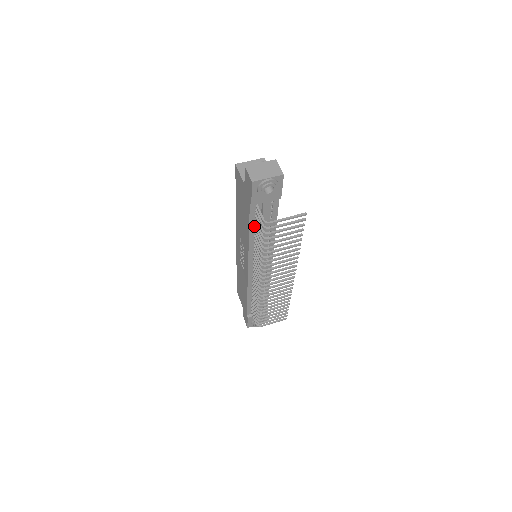
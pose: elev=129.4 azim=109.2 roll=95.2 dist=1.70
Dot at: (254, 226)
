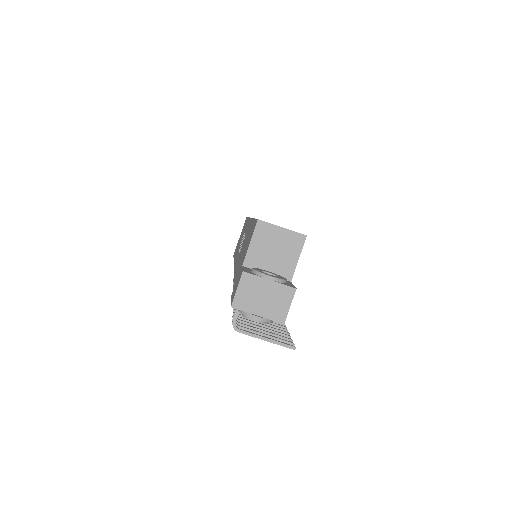
Dot at: occluded
